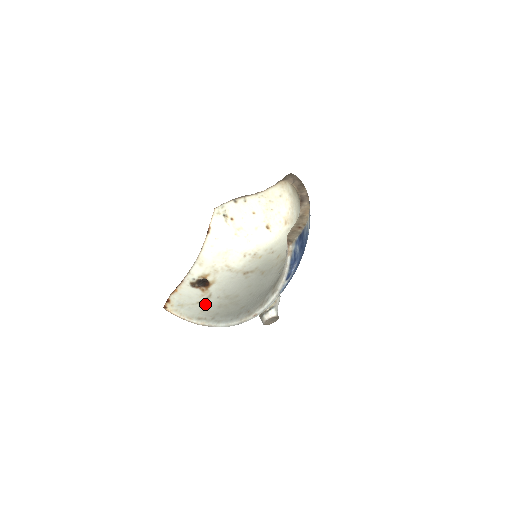
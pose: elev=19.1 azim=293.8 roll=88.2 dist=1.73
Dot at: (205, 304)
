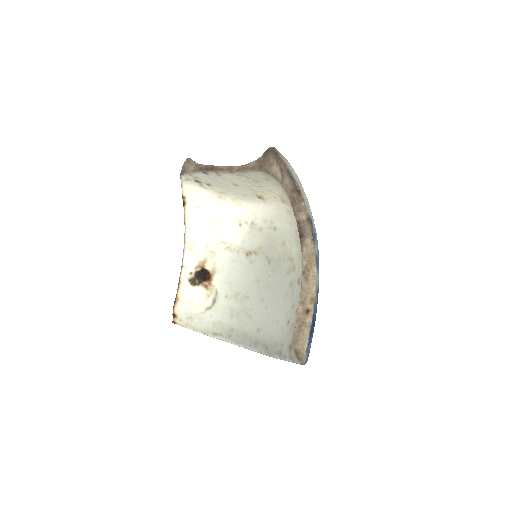
Dot at: (215, 311)
